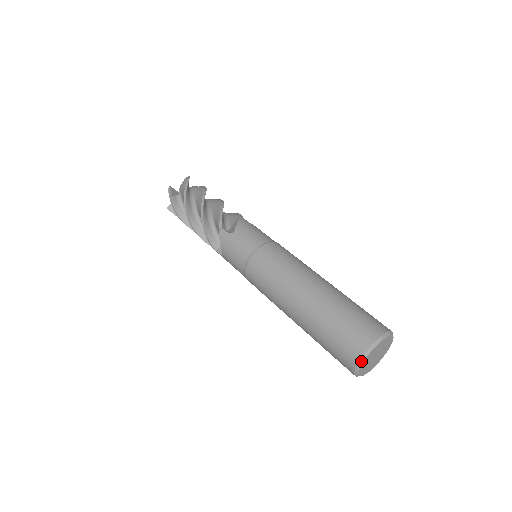
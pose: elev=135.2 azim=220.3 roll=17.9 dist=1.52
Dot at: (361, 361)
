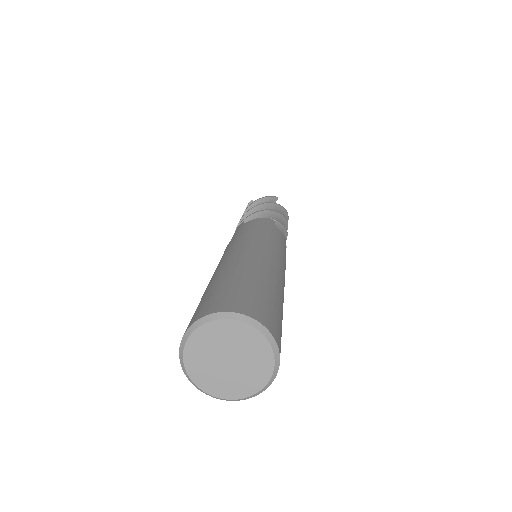
Dot at: (184, 338)
